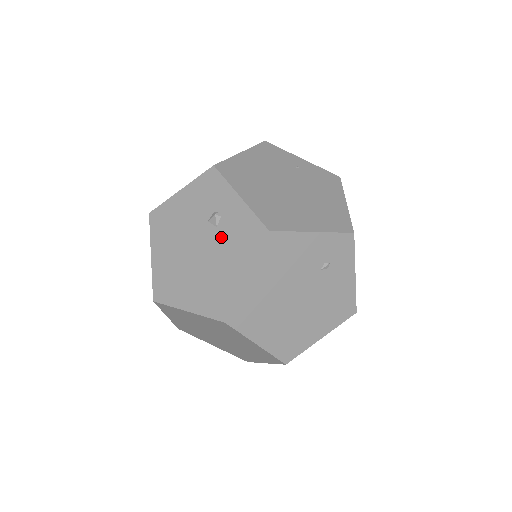
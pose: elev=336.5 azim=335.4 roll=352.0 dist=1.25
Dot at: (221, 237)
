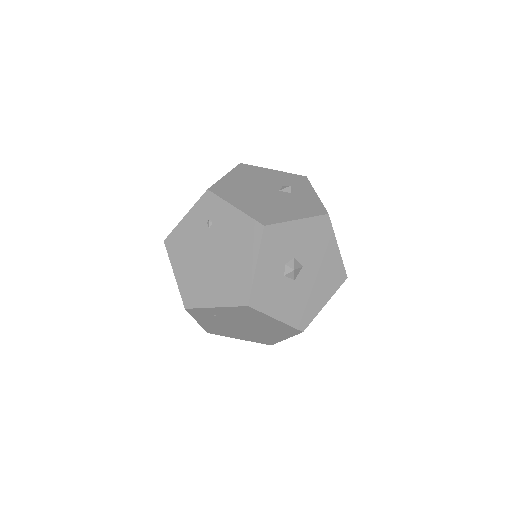
Dot at: occluded
